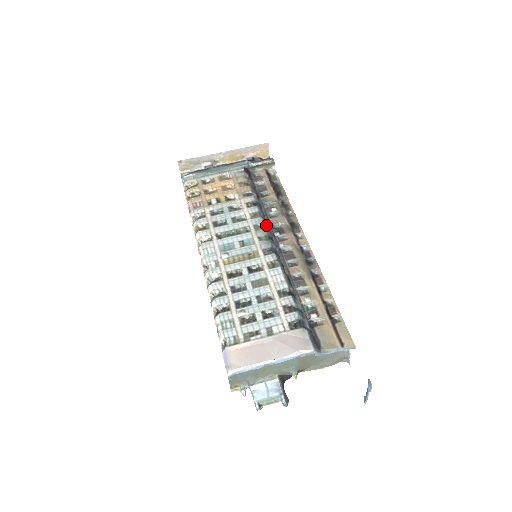
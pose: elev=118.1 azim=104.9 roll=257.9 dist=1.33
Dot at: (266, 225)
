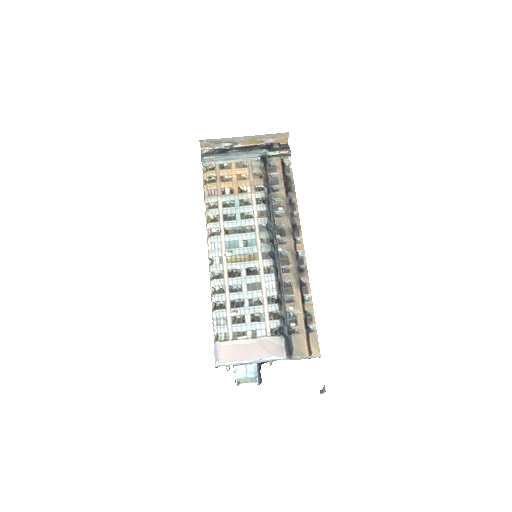
Dot at: (270, 225)
